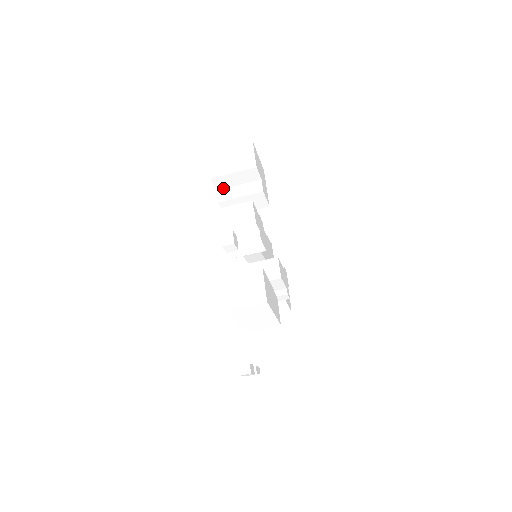
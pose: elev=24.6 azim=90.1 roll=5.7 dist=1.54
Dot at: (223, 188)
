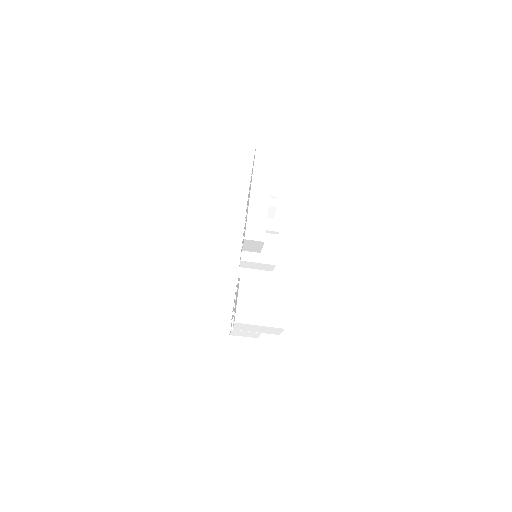
Dot at: occluded
